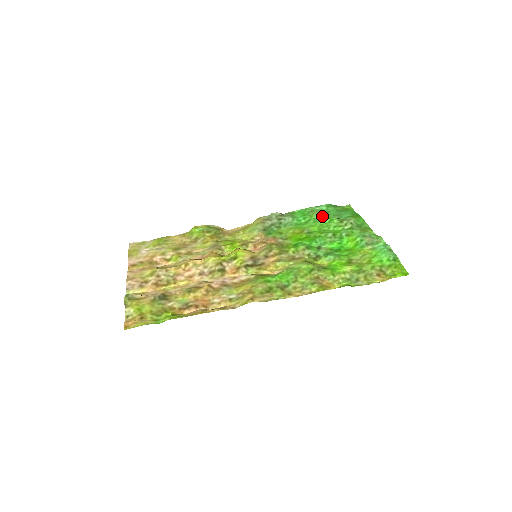
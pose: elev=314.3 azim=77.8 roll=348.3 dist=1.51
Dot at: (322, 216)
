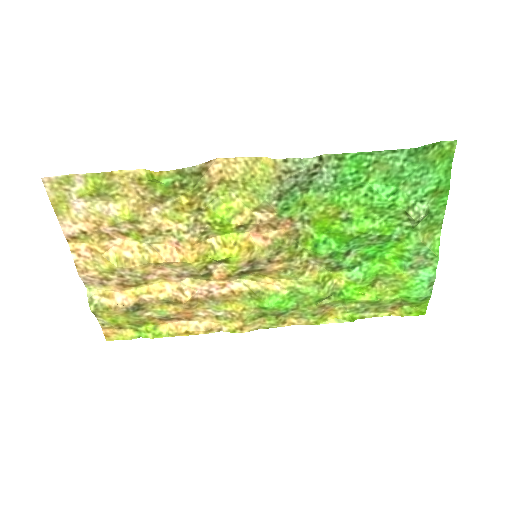
Dot at: (386, 184)
